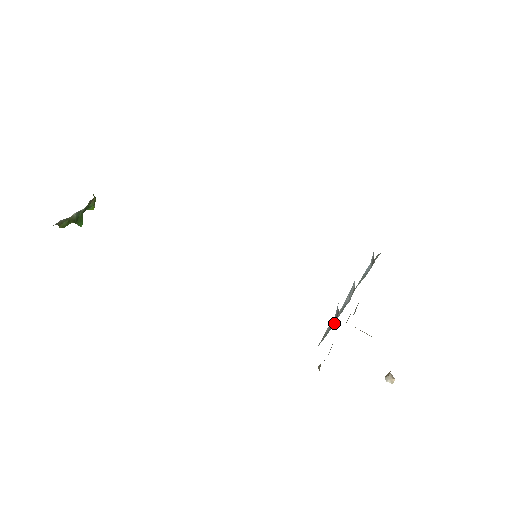
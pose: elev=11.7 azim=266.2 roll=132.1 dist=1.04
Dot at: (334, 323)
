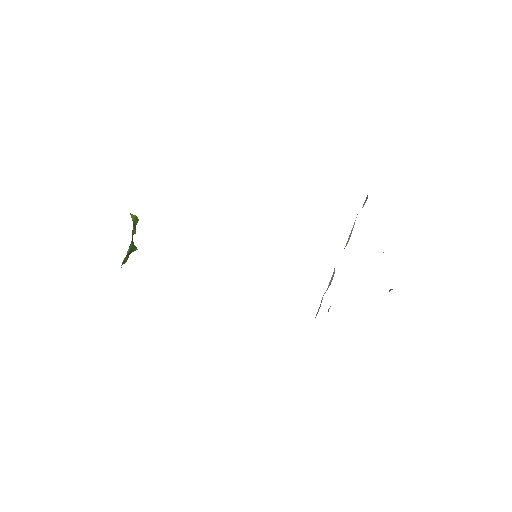
Dot at: occluded
